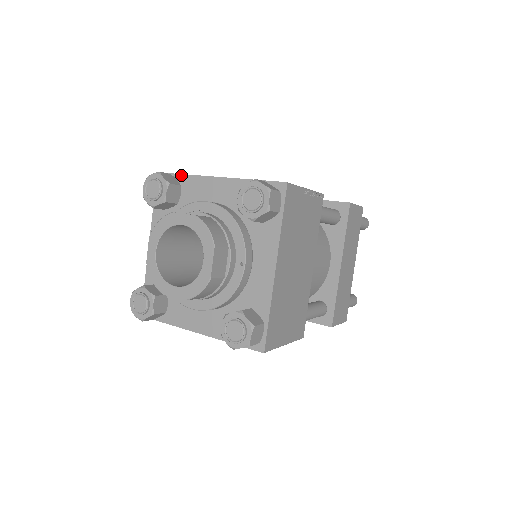
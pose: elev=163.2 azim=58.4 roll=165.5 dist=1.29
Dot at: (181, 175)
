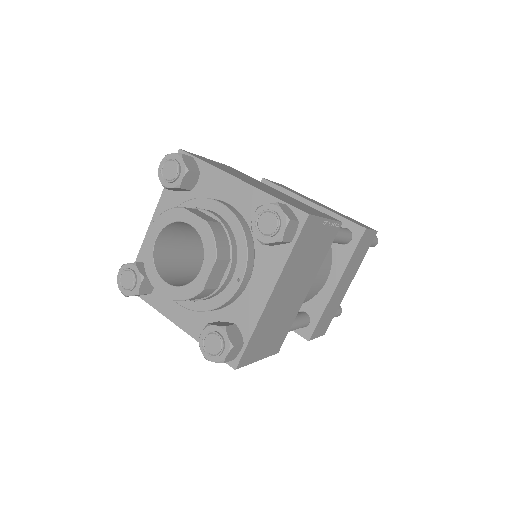
Dot at: (203, 162)
